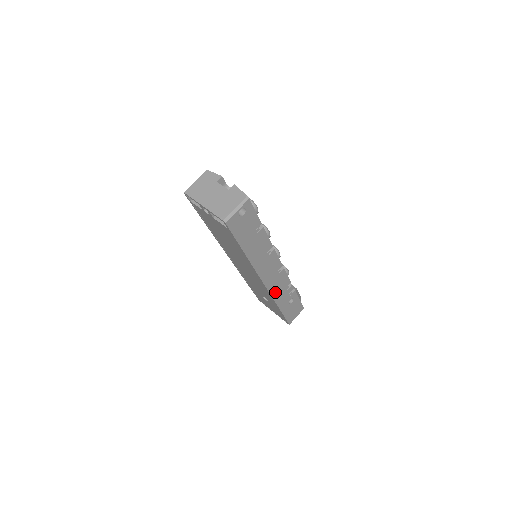
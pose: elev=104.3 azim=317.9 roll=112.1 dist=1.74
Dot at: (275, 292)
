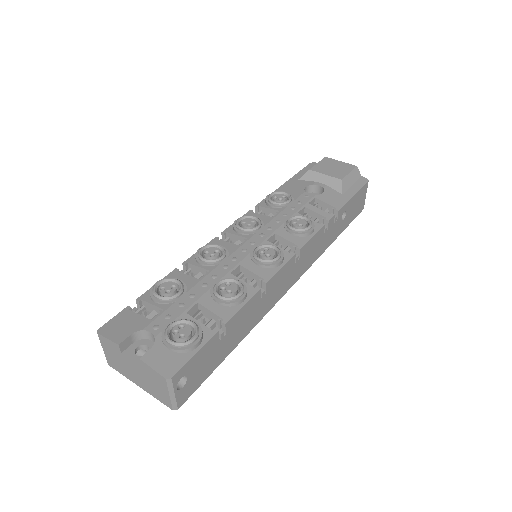
Dot at: (313, 257)
